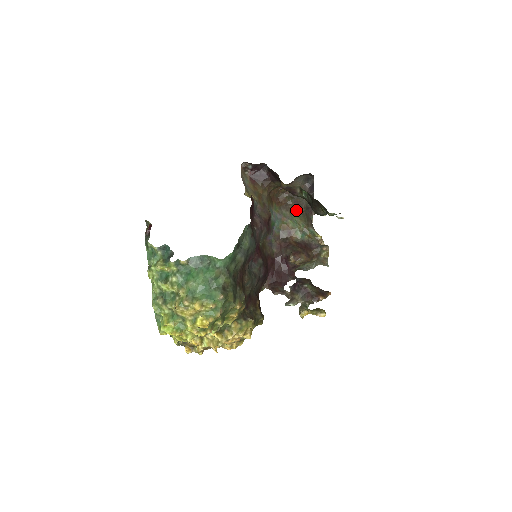
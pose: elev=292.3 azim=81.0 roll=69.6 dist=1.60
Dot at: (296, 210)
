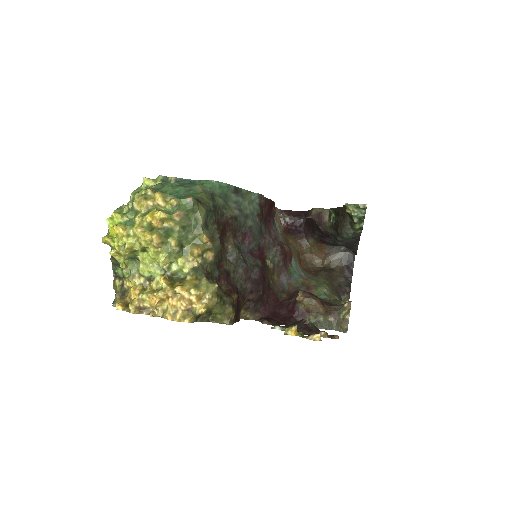
Dot at: (325, 280)
